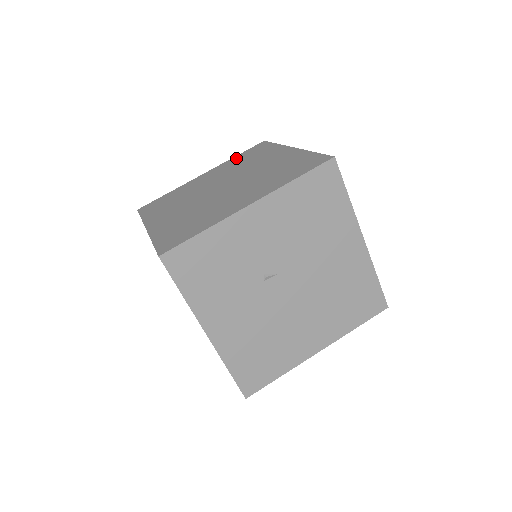
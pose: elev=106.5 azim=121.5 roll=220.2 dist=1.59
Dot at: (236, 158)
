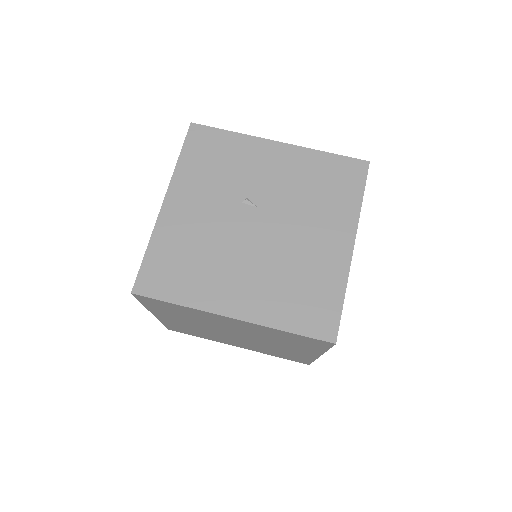
Dot at: occluded
